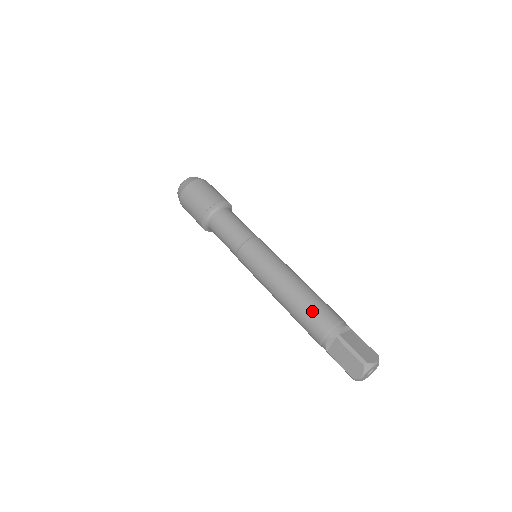
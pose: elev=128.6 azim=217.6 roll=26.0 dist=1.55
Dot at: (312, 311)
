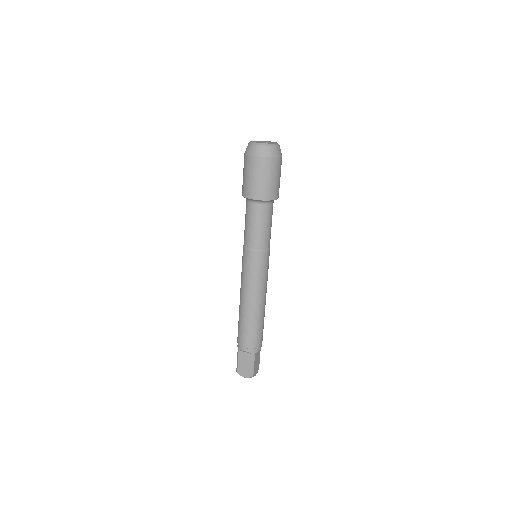
Dot at: (239, 326)
